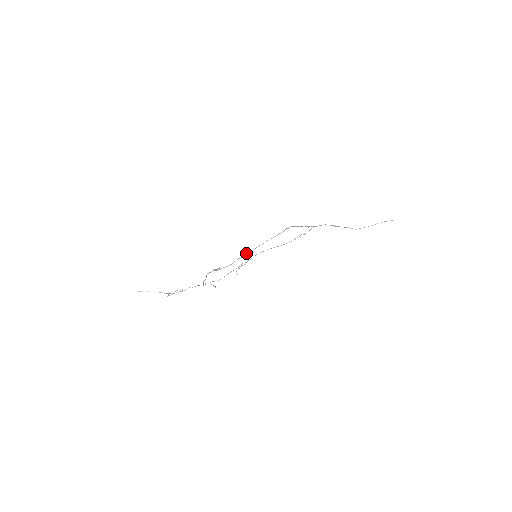
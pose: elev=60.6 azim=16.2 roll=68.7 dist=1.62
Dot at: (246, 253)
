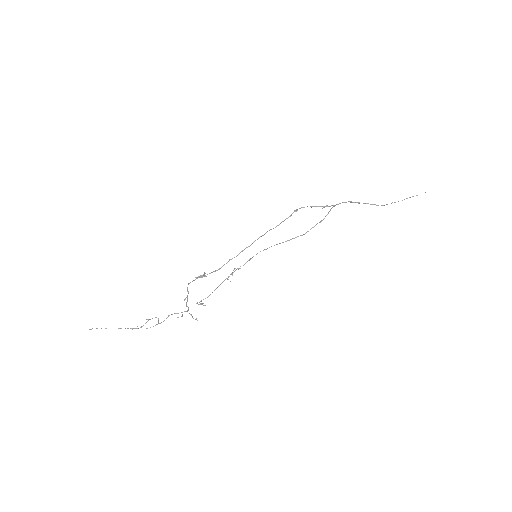
Dot at: occluded
